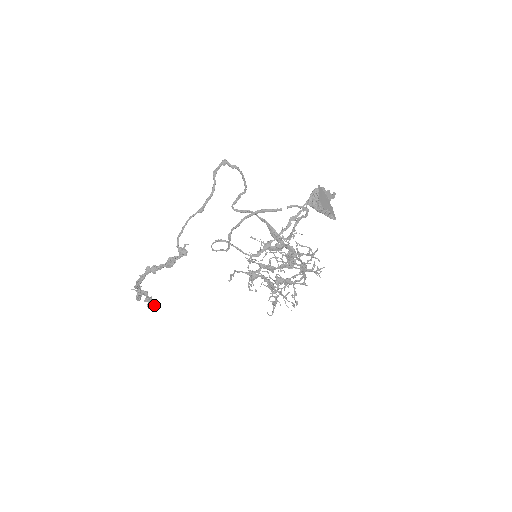
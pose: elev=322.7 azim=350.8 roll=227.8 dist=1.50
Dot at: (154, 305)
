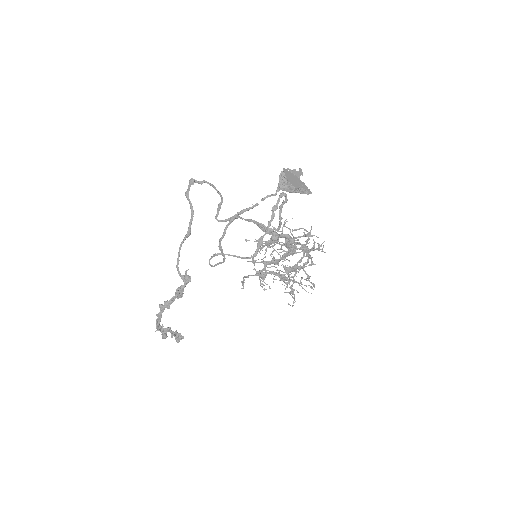
Dot at: (181, 337)
